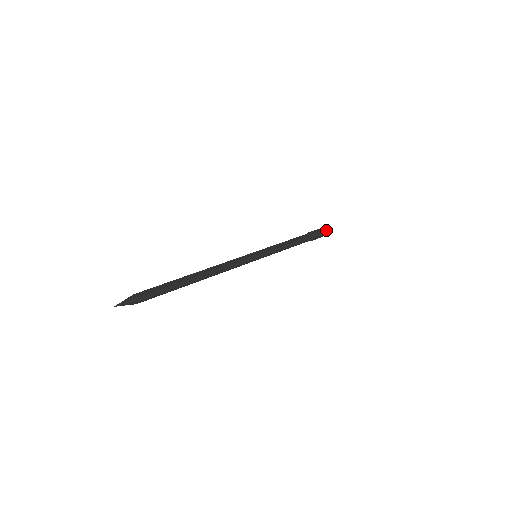
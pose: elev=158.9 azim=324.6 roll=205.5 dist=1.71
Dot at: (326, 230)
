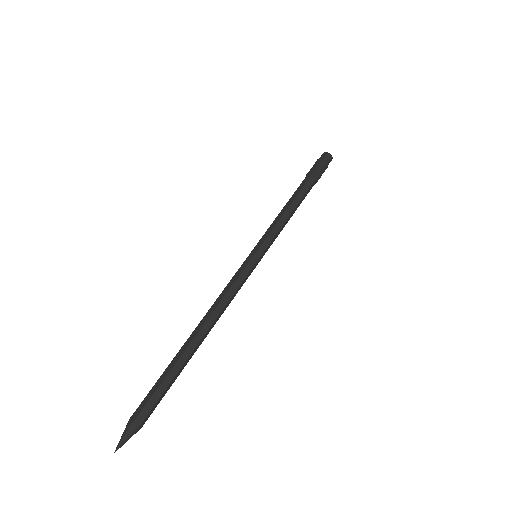
Dot at: (331, 158)
